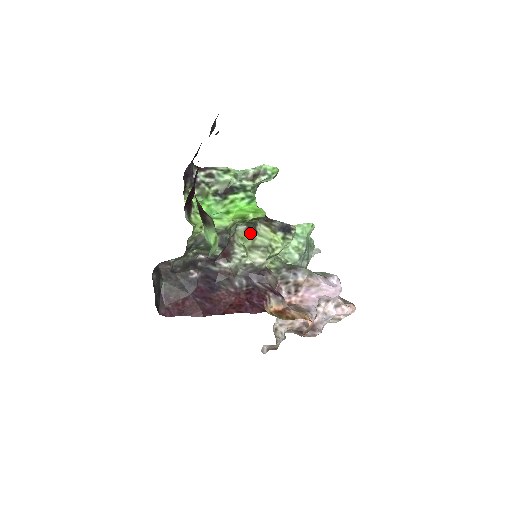
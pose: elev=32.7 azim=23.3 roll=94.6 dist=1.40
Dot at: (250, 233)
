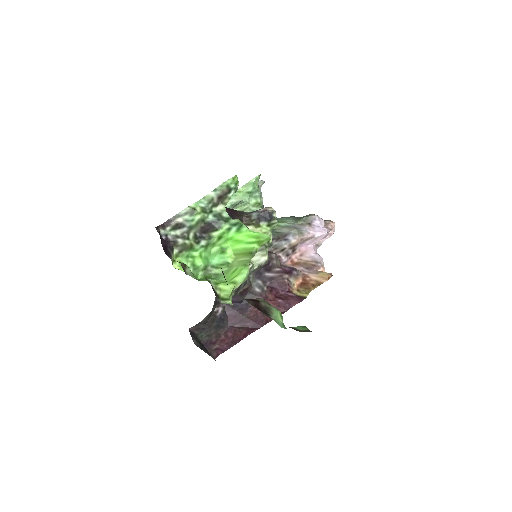
Dot at: occluded
